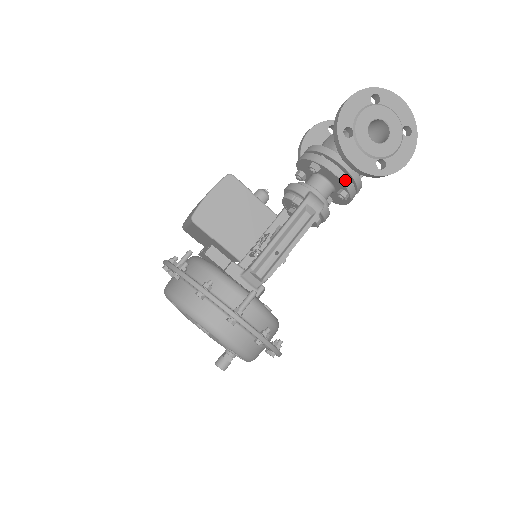
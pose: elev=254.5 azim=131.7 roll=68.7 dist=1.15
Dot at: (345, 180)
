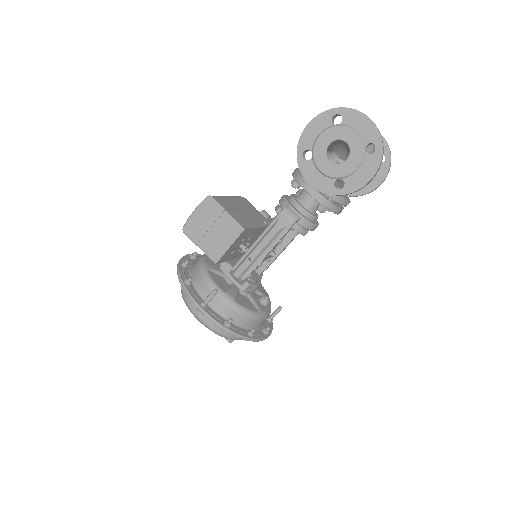
Dot at: (316, 196)
